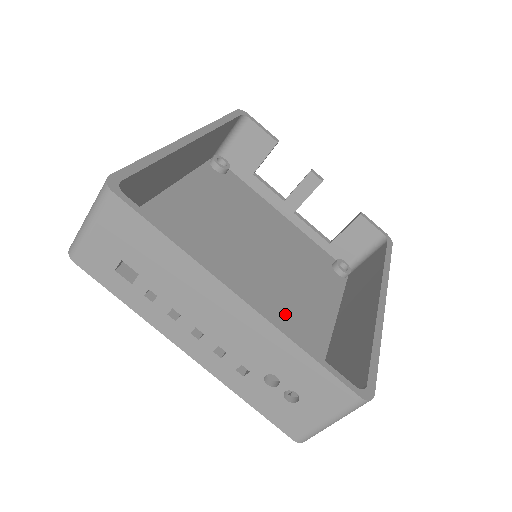
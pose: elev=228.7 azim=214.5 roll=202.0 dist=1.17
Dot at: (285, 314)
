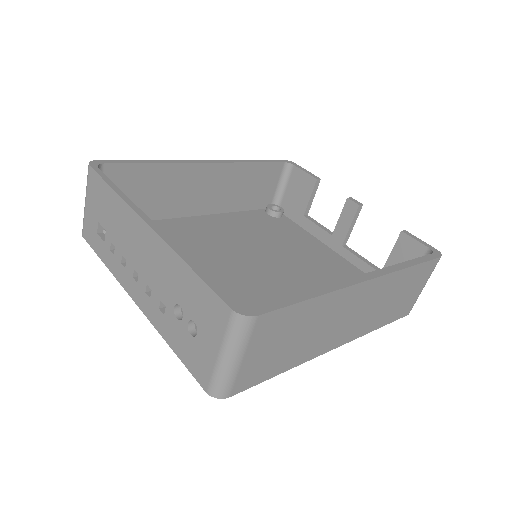
Dot at: occluded
